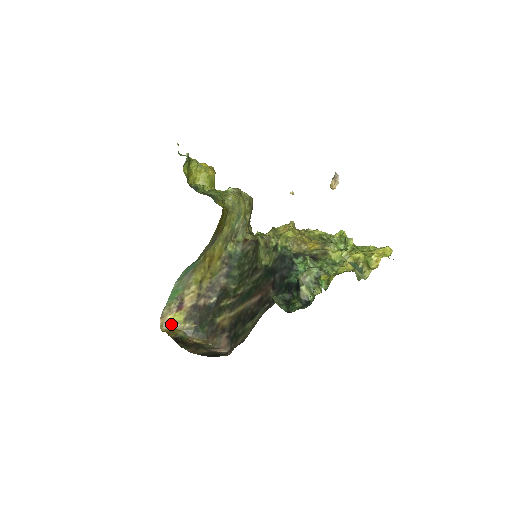
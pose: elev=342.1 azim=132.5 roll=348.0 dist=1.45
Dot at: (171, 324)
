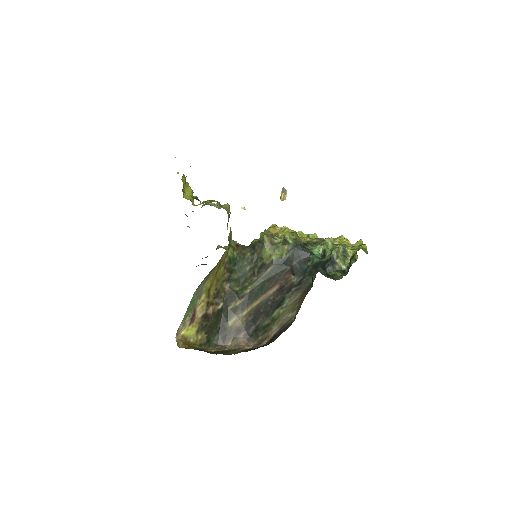
Dot at: (185, 340)
